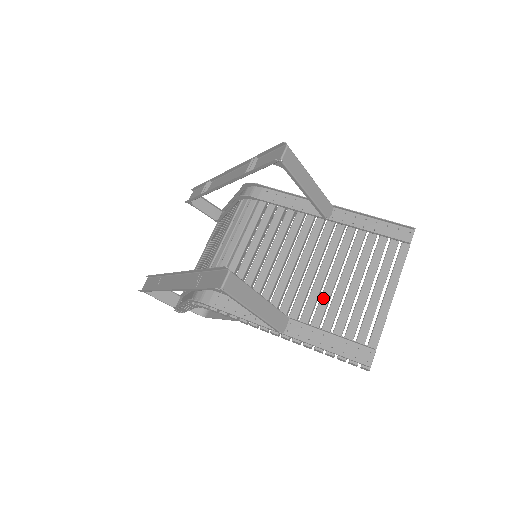
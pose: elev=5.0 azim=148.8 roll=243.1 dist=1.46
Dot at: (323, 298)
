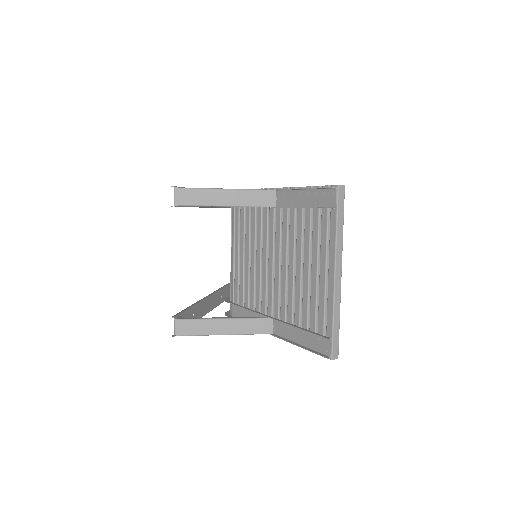
Dot at: (289, 292)
